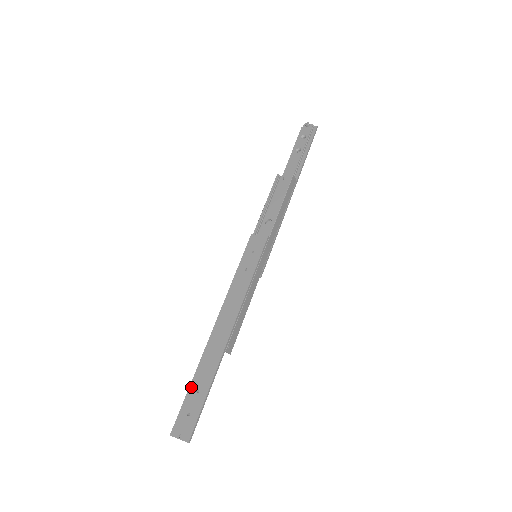
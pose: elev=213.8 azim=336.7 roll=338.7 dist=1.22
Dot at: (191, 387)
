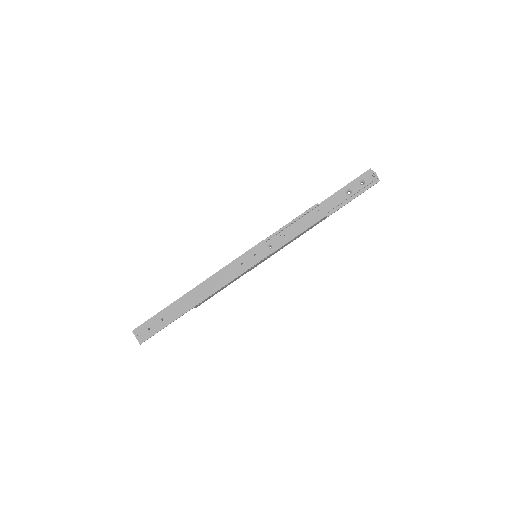
Dot at: (160, 313)
